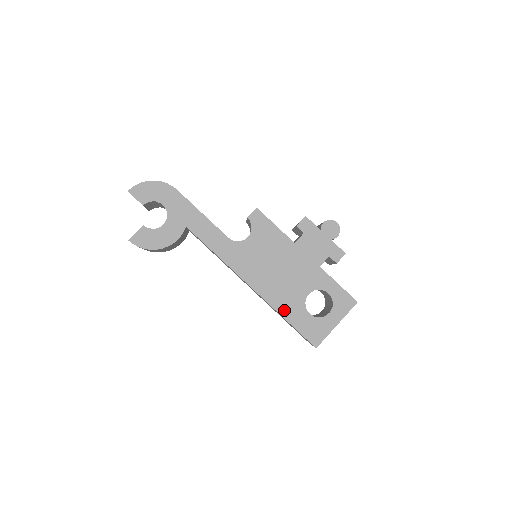
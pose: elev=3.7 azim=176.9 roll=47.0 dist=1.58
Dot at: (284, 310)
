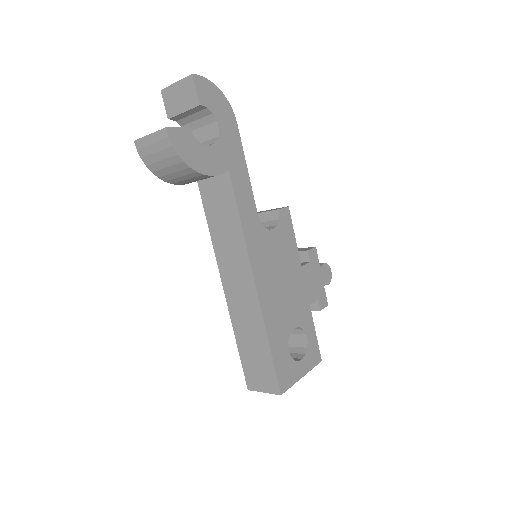
Dot at: (272, 333)
